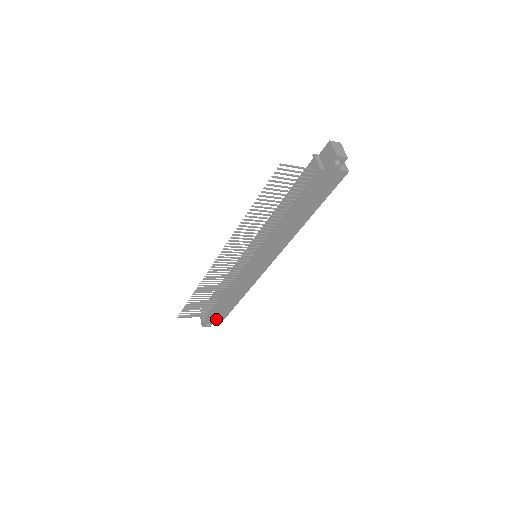
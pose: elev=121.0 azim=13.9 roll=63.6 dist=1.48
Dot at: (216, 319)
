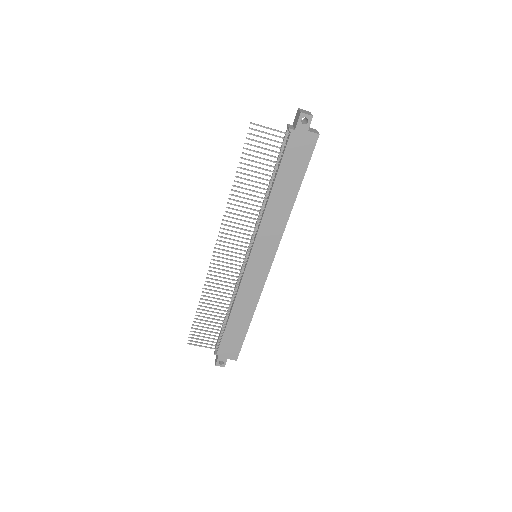
Dot at: (229, 354)
